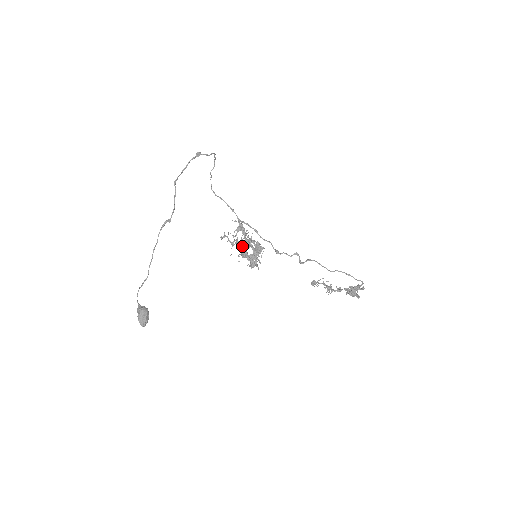
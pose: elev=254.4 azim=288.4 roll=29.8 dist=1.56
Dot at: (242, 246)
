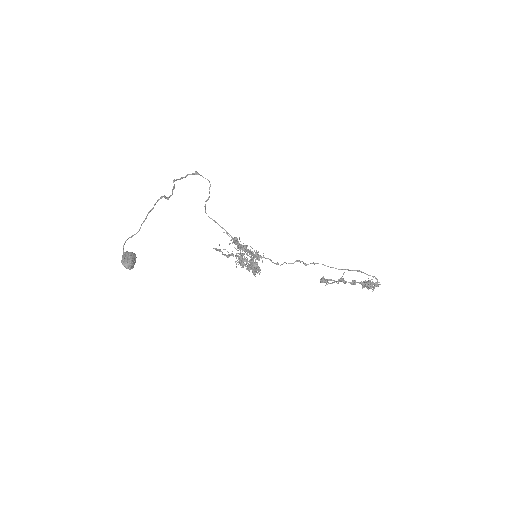
Dot at: occluded
